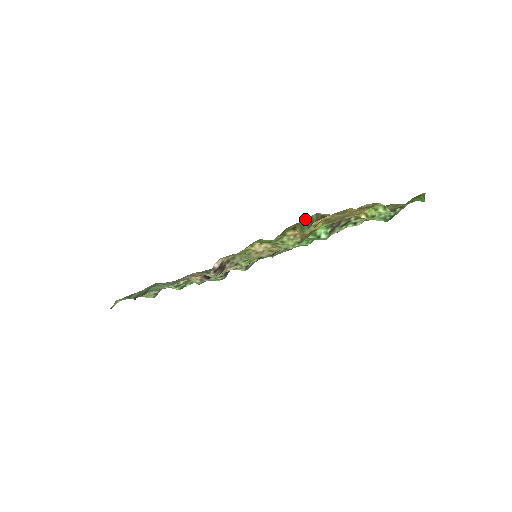
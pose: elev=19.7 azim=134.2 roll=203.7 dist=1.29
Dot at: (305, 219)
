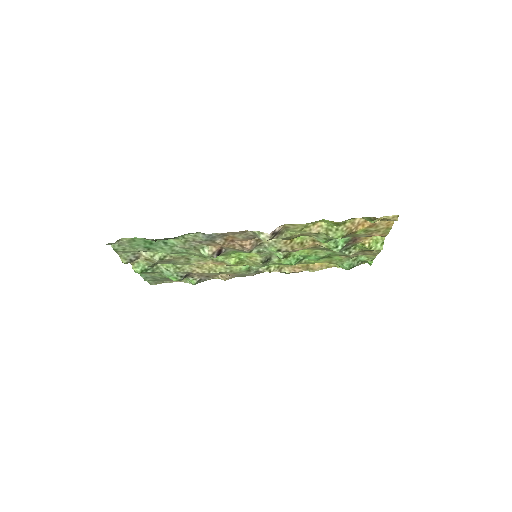
Dot at: (365, 217)
